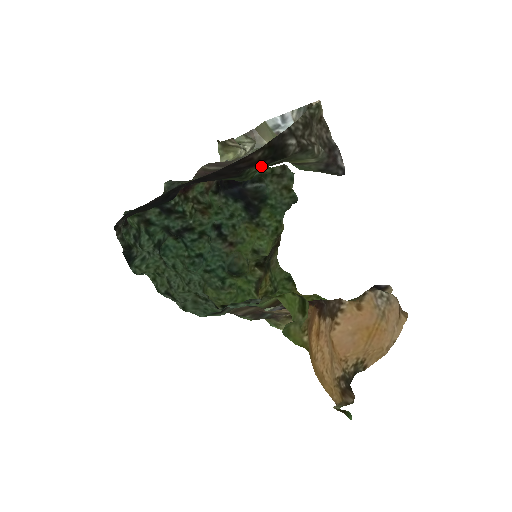
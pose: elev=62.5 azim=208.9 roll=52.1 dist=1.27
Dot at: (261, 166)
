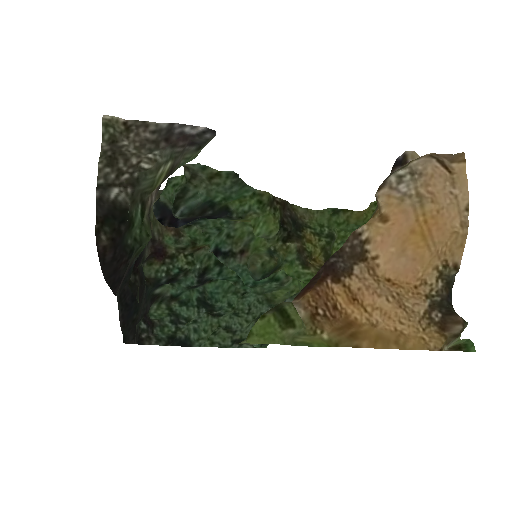
Dot at: (132, 228)
